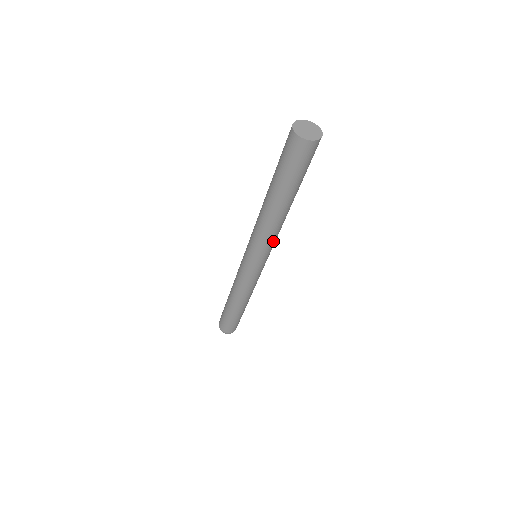
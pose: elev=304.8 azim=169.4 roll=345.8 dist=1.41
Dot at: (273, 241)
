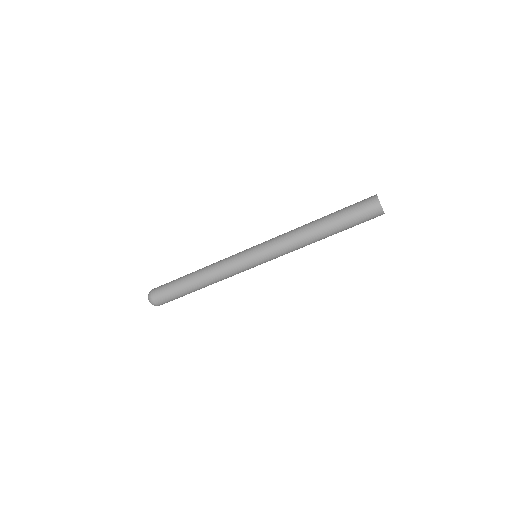
Dot at: (285, 251)
